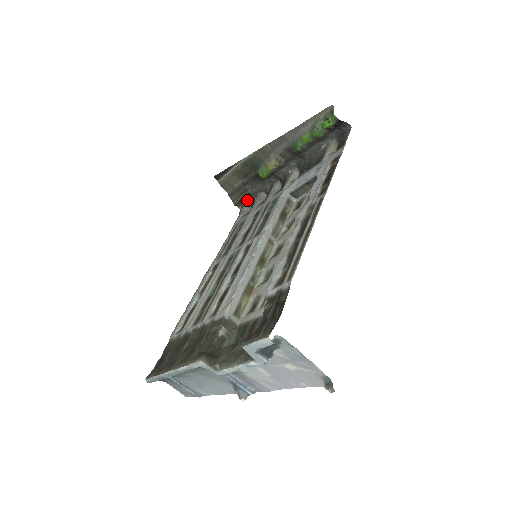
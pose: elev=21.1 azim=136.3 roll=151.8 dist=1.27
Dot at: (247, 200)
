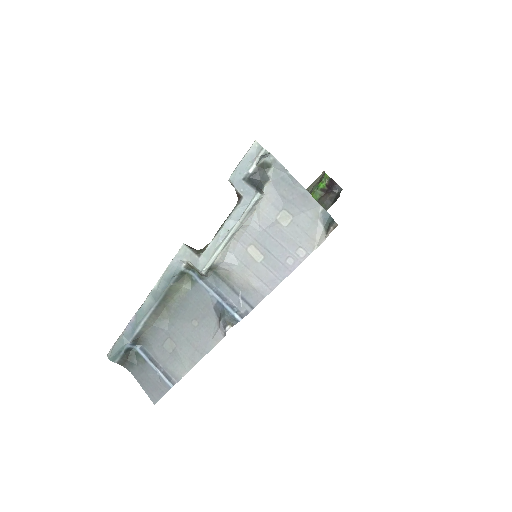
Dot at: occluded
